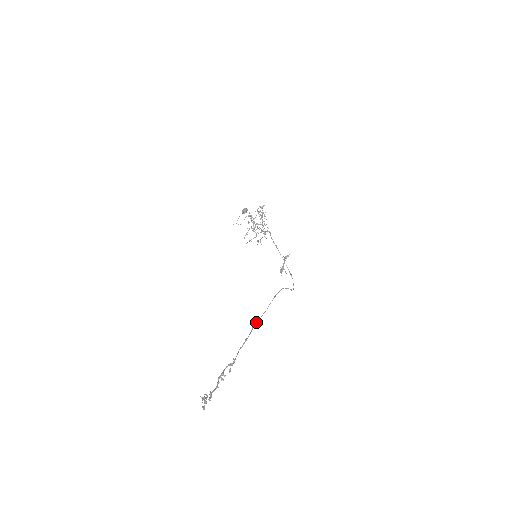
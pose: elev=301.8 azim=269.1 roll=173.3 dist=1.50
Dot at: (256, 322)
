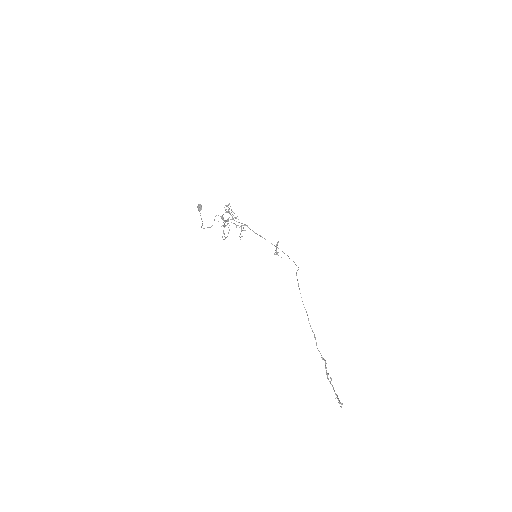
Dot at: (308, 318)
